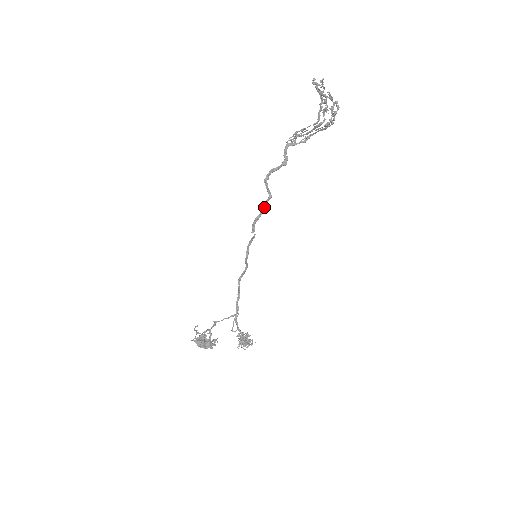
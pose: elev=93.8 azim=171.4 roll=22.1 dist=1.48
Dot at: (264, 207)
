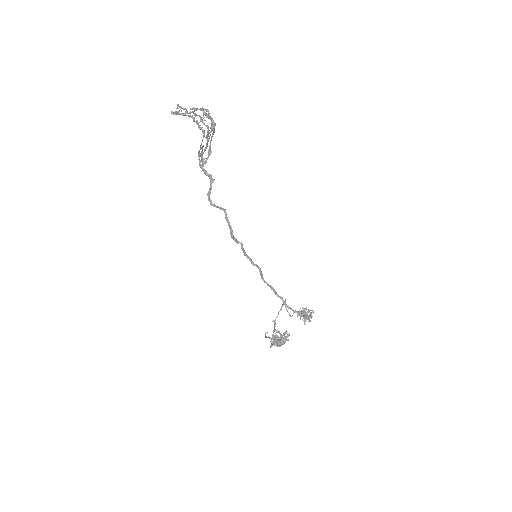
Dot at: (228, 221)
